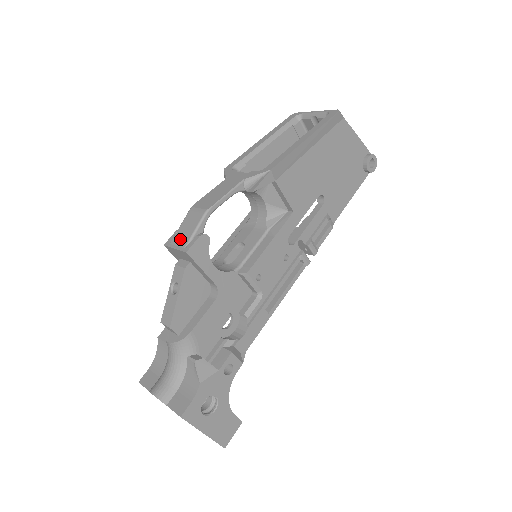
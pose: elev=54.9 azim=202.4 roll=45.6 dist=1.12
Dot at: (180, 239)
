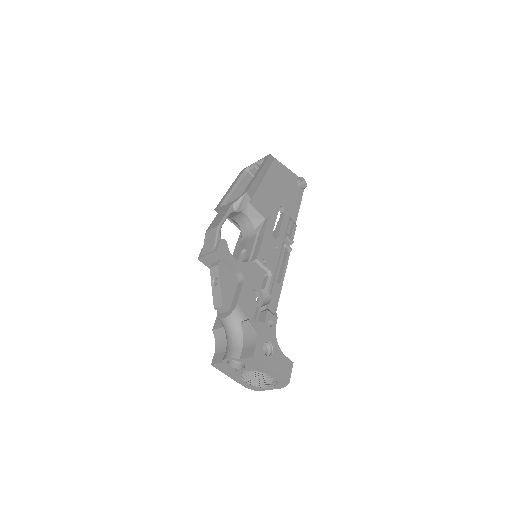
Dot at: (208, 249)
